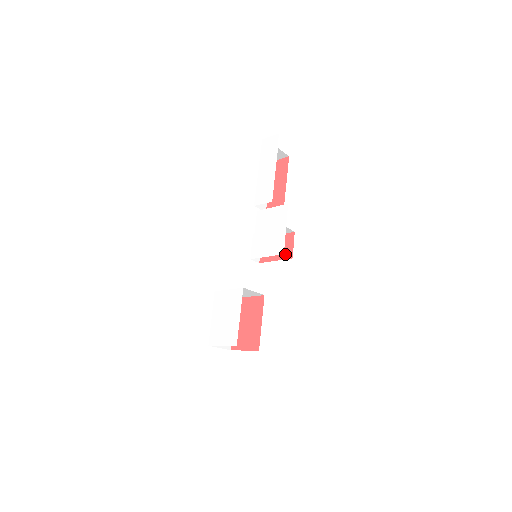
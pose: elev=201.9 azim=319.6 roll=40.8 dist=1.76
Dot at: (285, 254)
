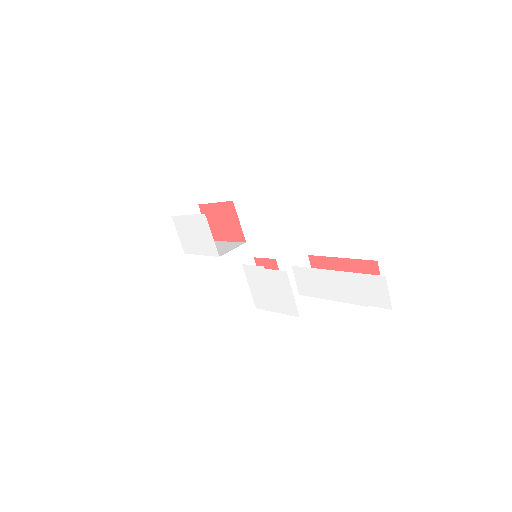
Dot at: occluded
